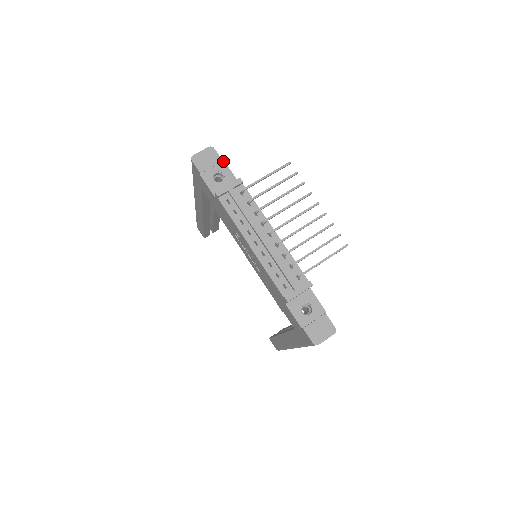
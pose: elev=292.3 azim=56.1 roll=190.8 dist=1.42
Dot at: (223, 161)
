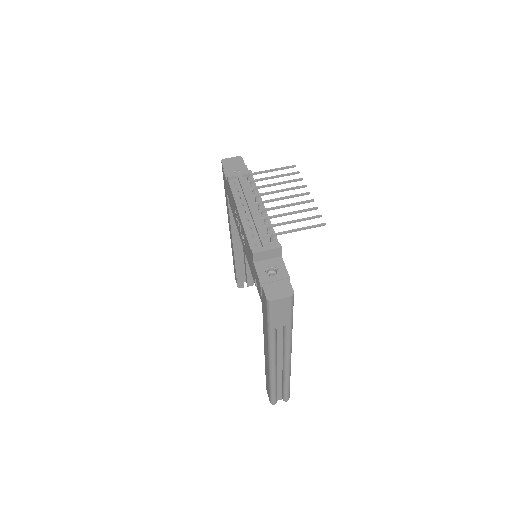
Dot at: (245, 165)
